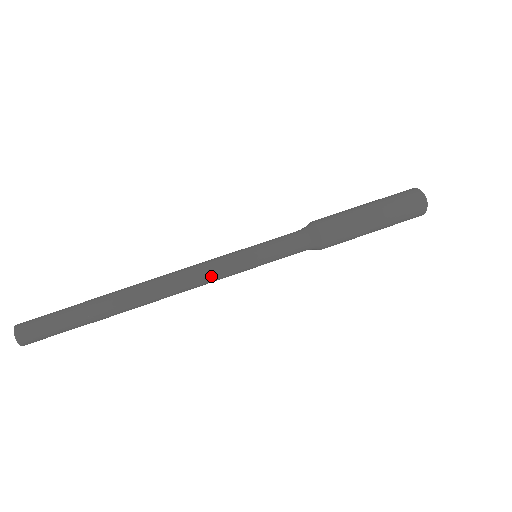
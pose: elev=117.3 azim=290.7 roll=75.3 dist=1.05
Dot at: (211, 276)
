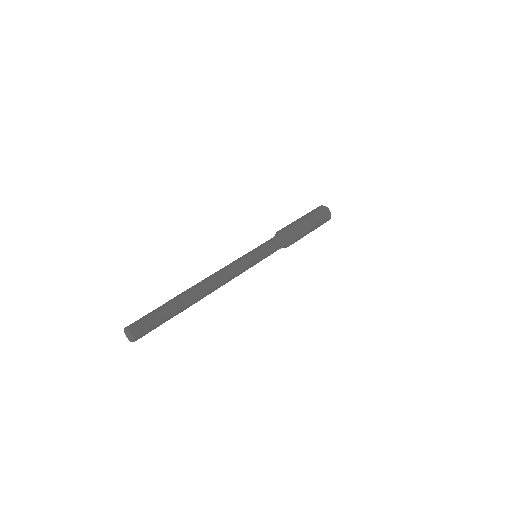
Dot at: (239, 274)
